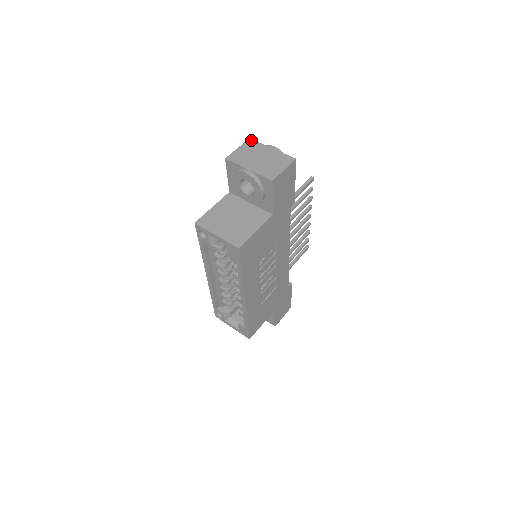
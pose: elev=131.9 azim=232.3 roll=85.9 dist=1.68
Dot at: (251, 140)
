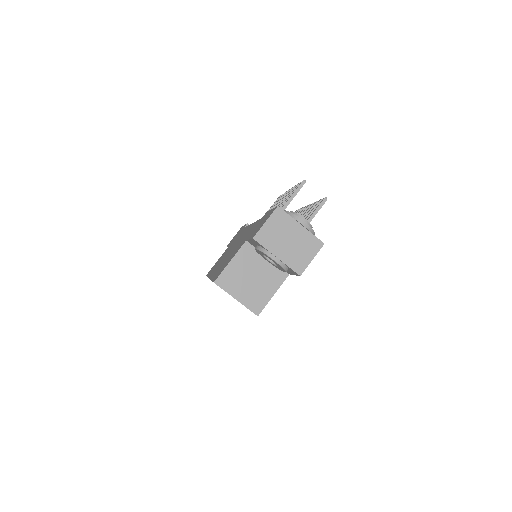
Dot at: (280, 210)
